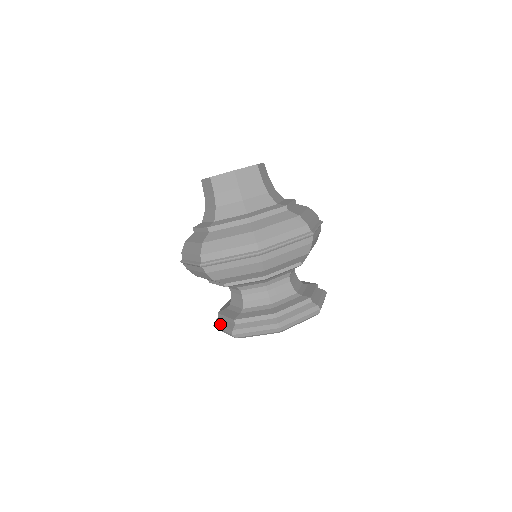
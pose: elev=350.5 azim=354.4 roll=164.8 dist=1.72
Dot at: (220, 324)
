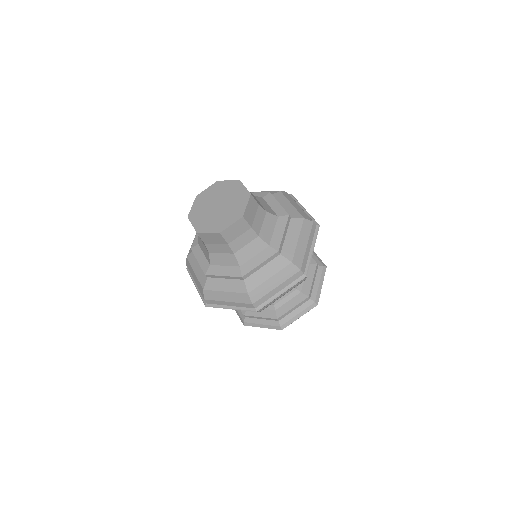
Dot at: occluded
